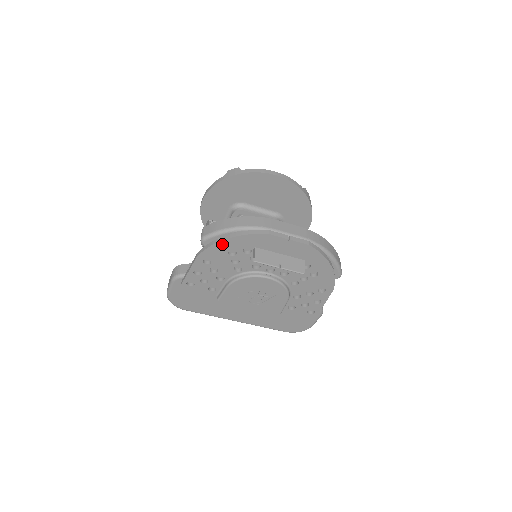
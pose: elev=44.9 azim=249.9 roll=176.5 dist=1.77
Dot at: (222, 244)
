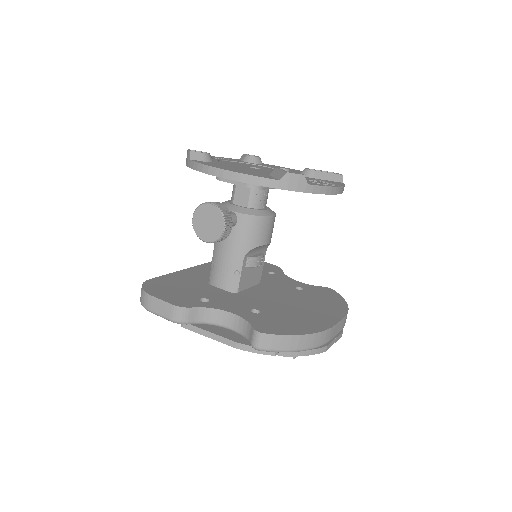
Dot at: (276, 353)
